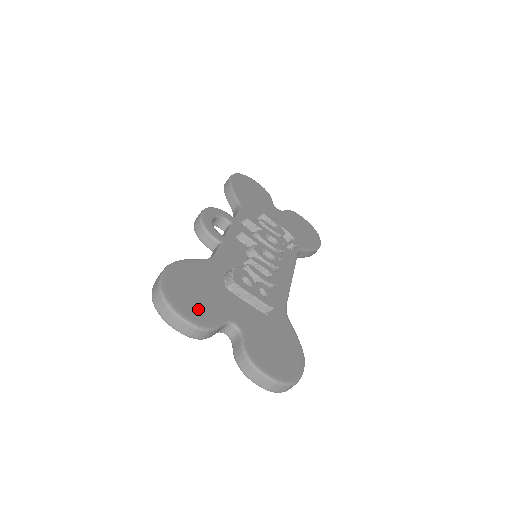
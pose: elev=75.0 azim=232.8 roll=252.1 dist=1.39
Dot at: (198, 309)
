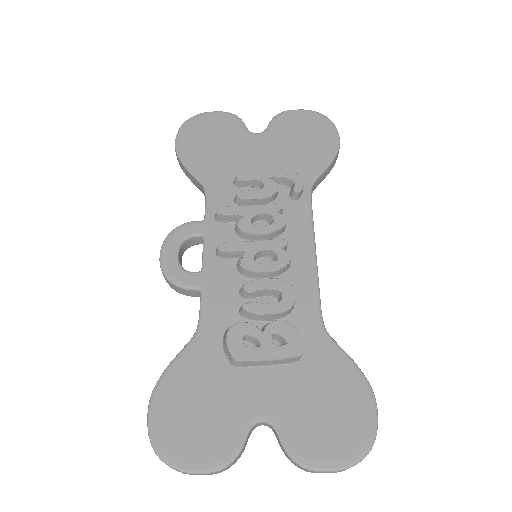
Dot at: (208, 440)
